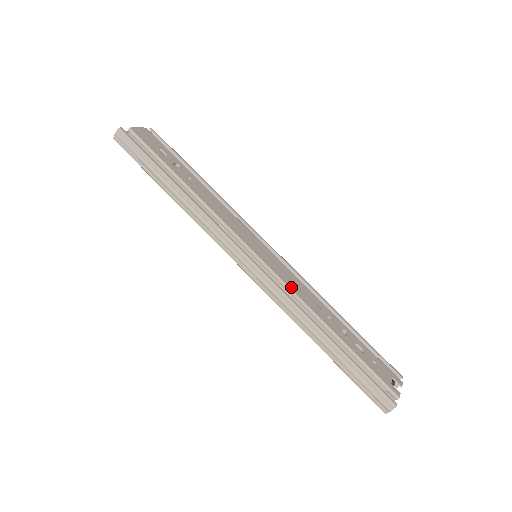
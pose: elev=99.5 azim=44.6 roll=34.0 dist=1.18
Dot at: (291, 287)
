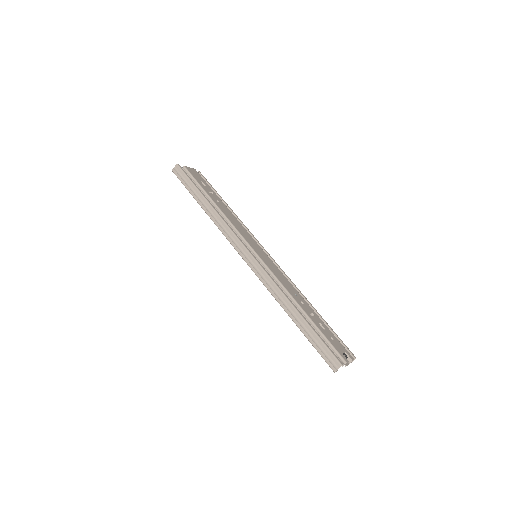
Dot at: (277, 276)
